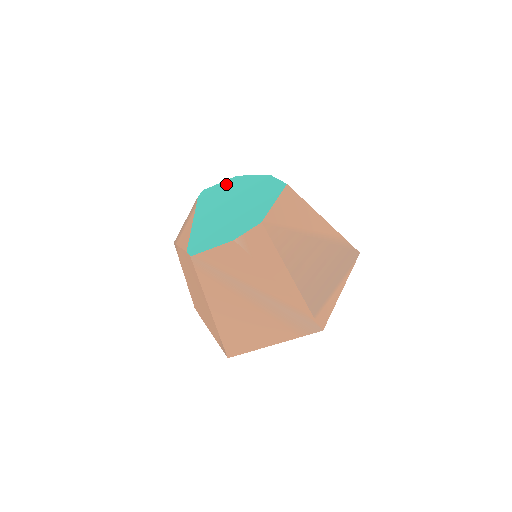
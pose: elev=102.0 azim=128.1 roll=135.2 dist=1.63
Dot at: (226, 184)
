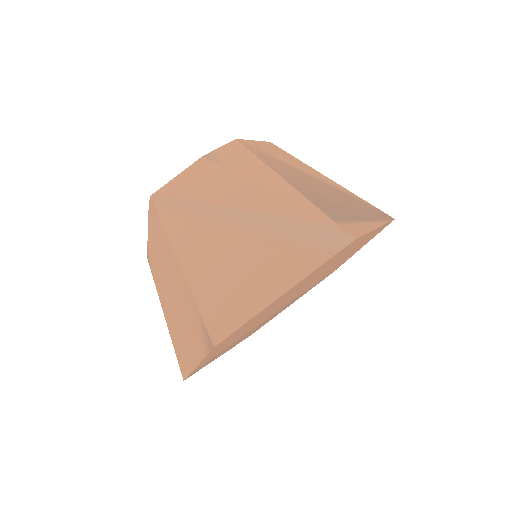
Dot at: occluded
